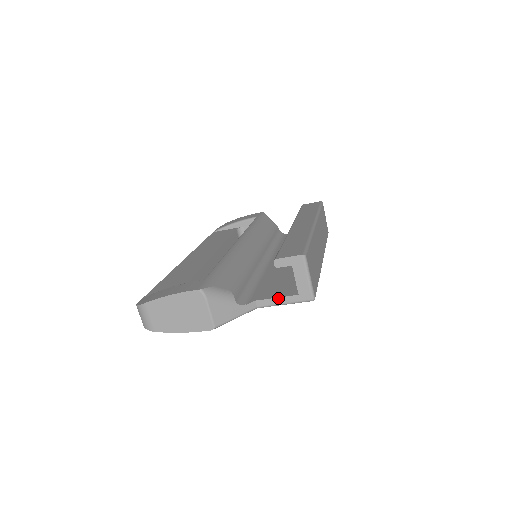
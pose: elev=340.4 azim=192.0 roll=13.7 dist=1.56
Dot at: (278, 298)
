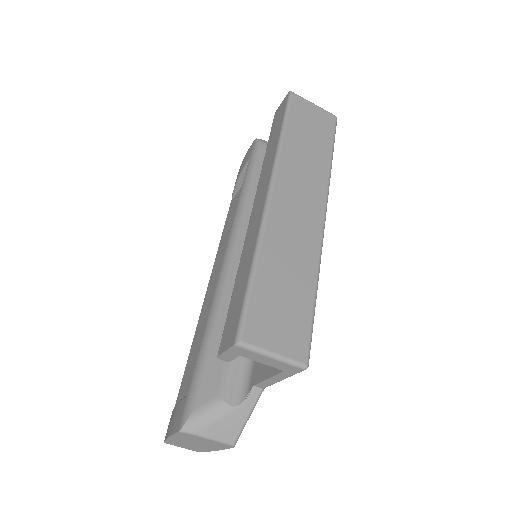
Dot at: (269, 379)
